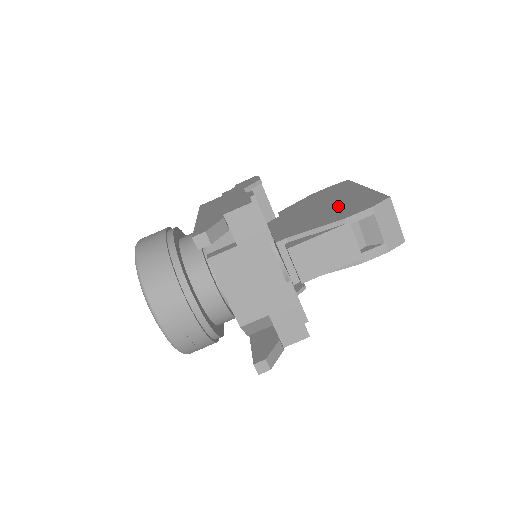
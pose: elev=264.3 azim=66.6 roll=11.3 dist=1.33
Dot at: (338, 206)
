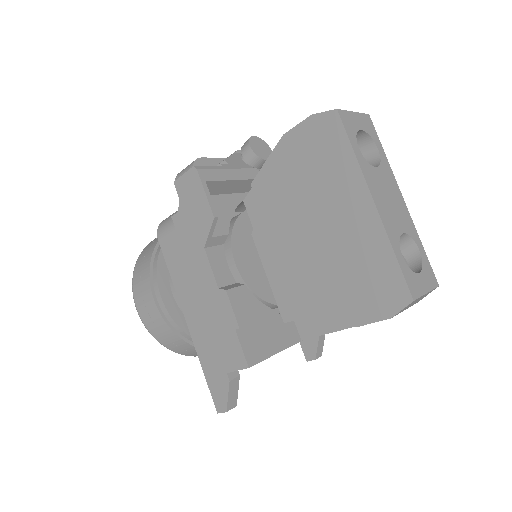
Dot at: (341, 261)
